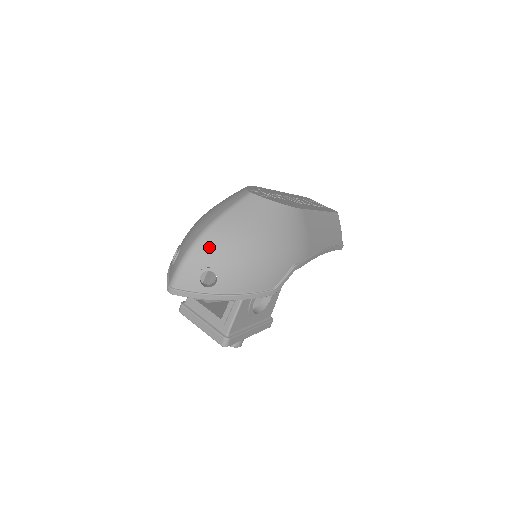
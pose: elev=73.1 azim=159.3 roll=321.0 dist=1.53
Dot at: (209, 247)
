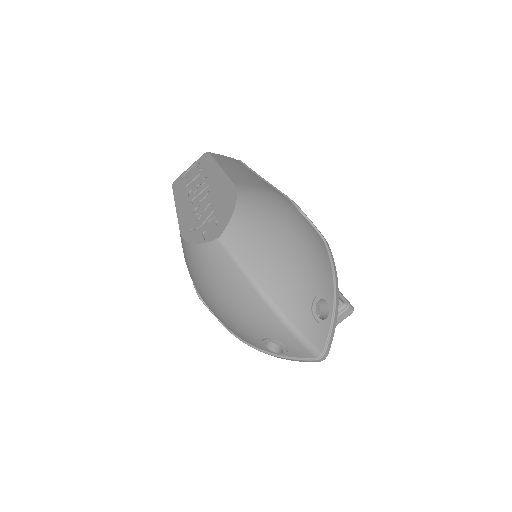
Dot at: (291, 301)
